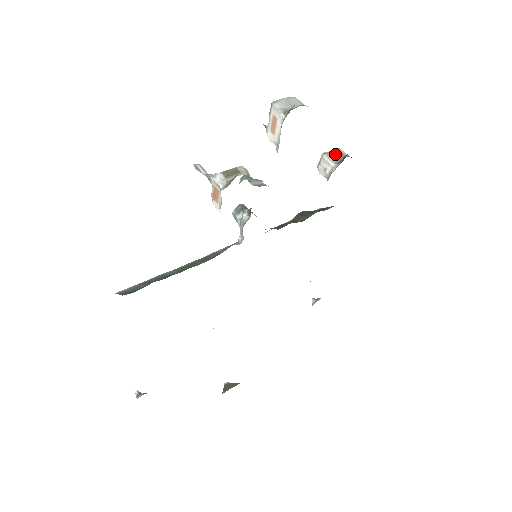
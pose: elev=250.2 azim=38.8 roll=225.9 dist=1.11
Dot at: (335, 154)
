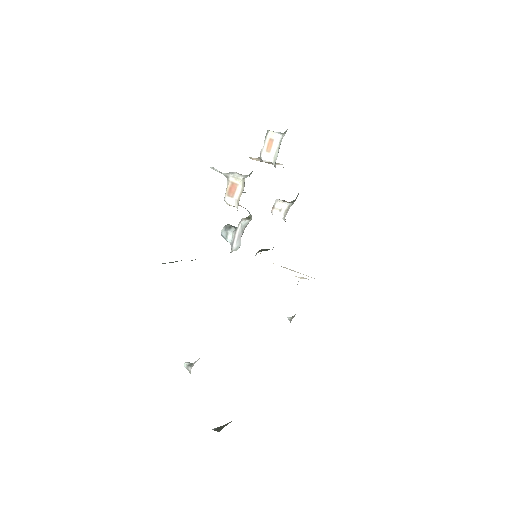
Dot at: (284, 201)
